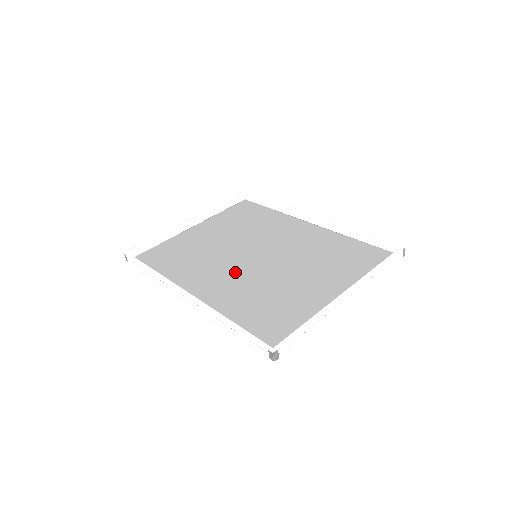
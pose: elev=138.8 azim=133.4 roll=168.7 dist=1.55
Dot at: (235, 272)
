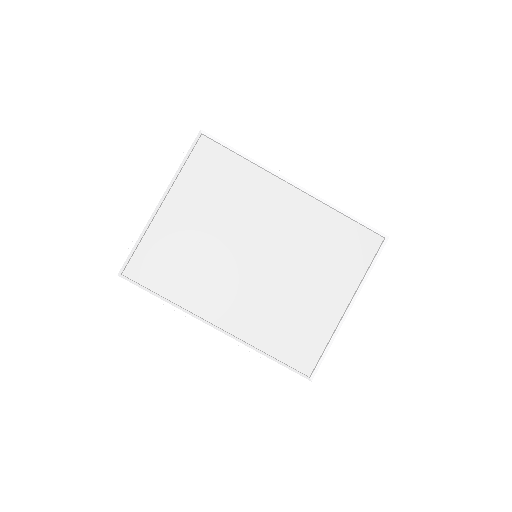
Dot at: (244, 283)
